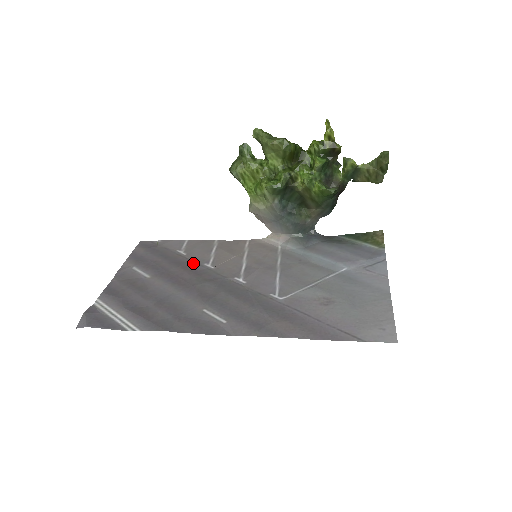
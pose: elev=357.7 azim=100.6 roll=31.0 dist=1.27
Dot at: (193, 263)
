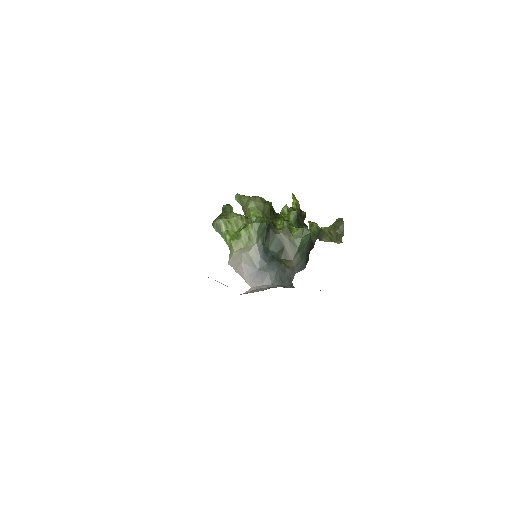
Dot at: occluded
